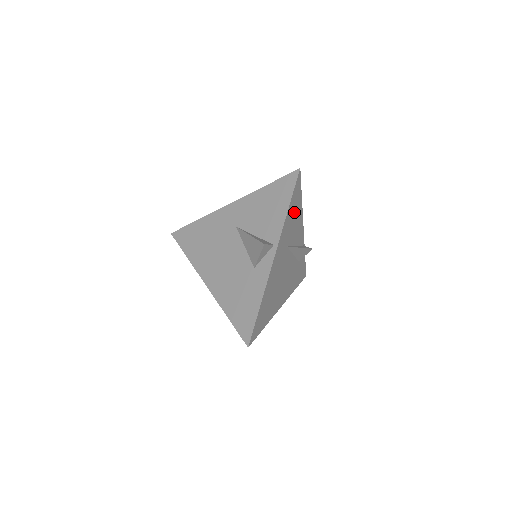
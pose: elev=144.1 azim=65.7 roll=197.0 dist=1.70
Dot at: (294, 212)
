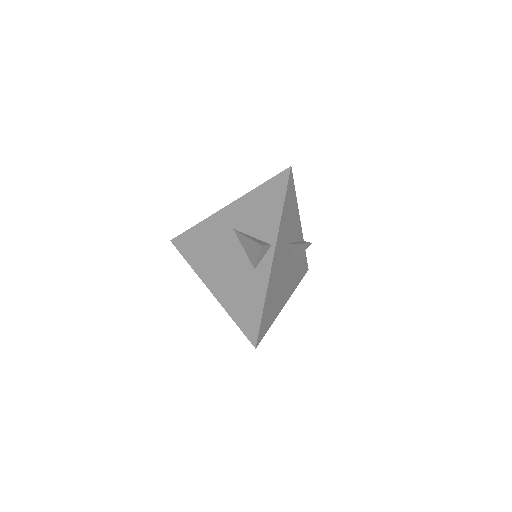
Dot at: (289, 210)
